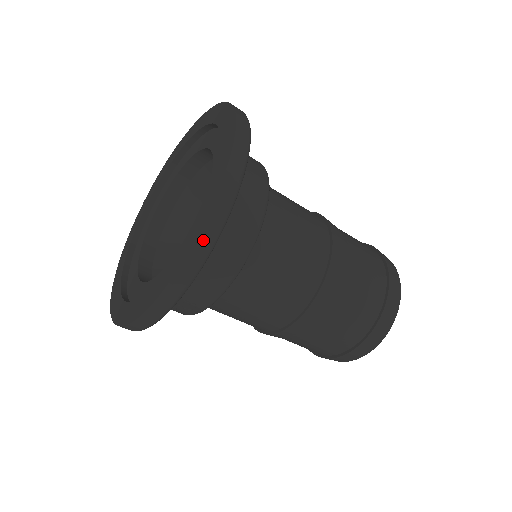
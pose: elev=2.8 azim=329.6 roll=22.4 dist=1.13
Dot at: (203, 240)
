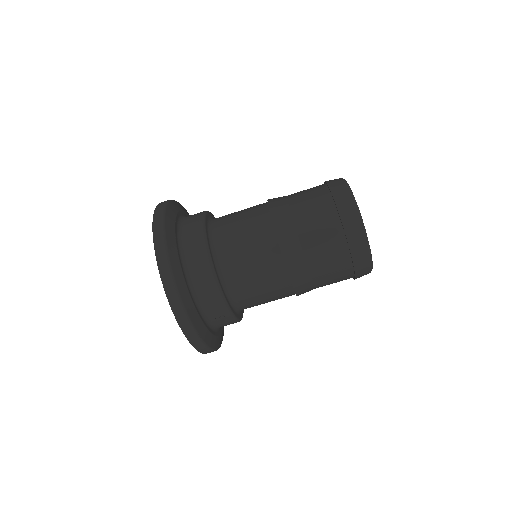
Dot at: (169, 291)
